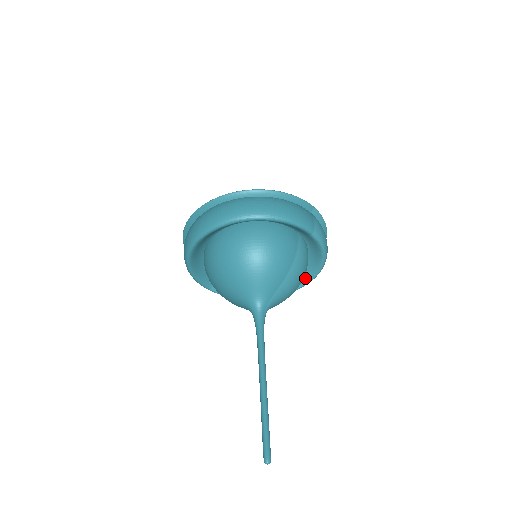
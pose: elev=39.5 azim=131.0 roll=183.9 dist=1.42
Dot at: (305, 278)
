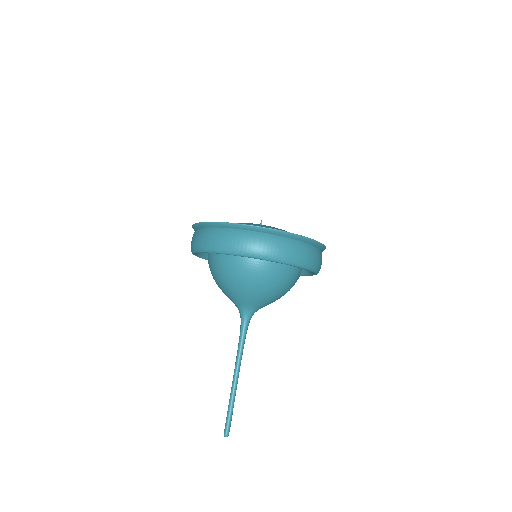
Dot at: occluded
